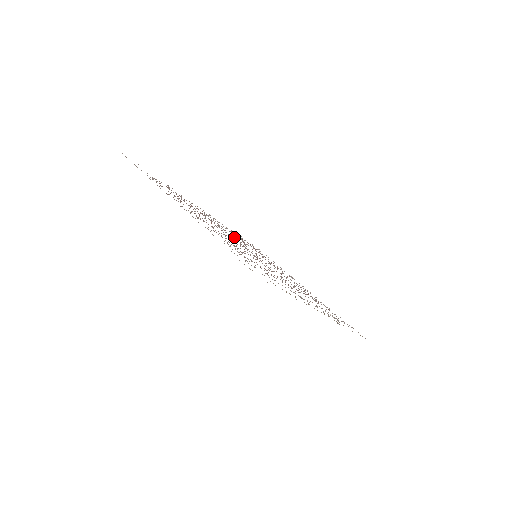
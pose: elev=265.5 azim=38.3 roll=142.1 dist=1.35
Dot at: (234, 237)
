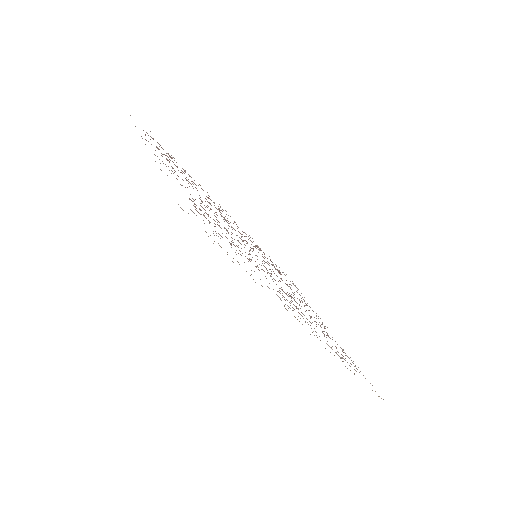
Dot at: occluded
